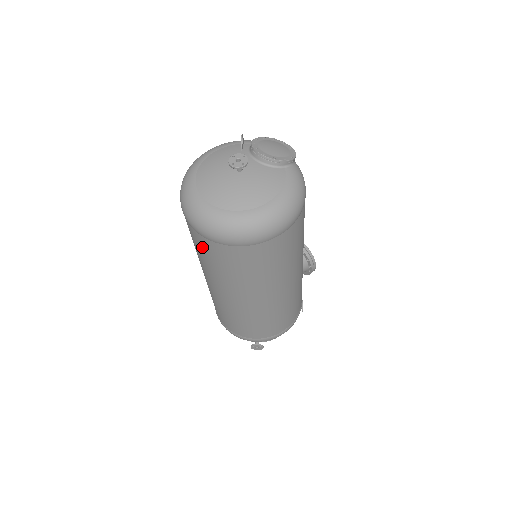
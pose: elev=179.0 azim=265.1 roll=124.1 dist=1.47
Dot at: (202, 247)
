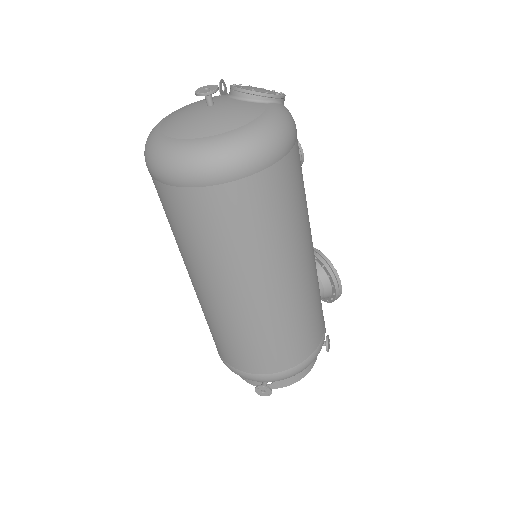
Dot at: (167, 206)
